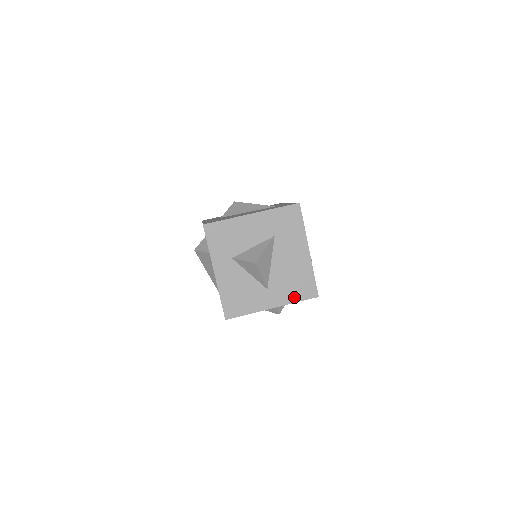
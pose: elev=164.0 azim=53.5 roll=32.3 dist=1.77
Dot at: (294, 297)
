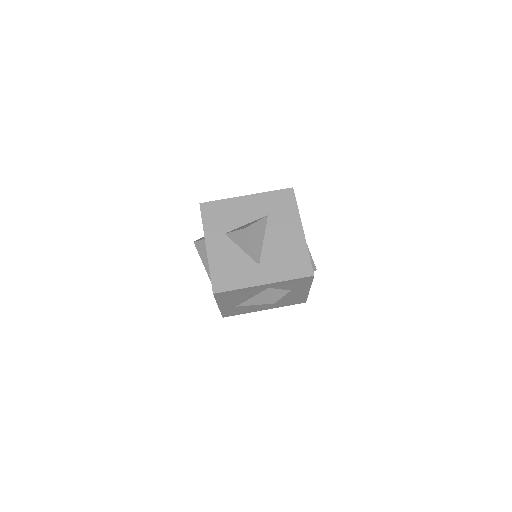
Dot at: (287, 274)
